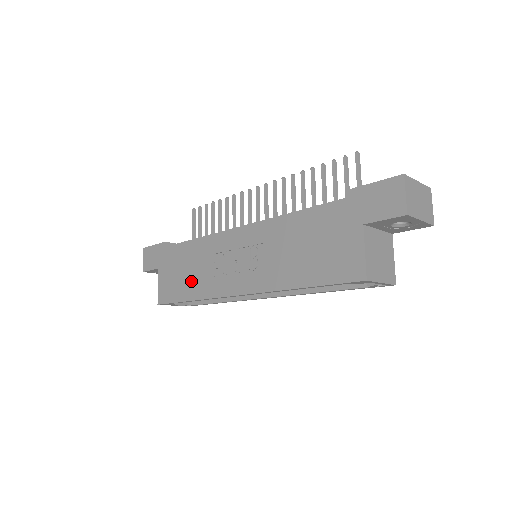
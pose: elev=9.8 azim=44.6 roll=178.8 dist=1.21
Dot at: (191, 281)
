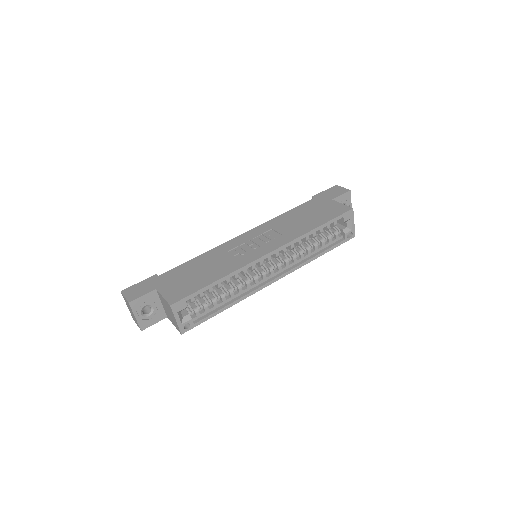
Dot at: (211, 272)
